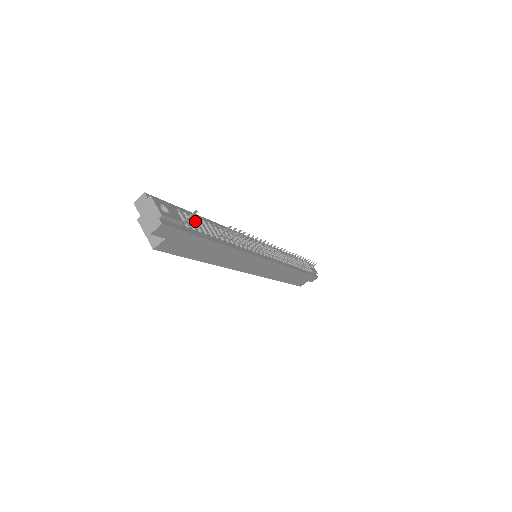
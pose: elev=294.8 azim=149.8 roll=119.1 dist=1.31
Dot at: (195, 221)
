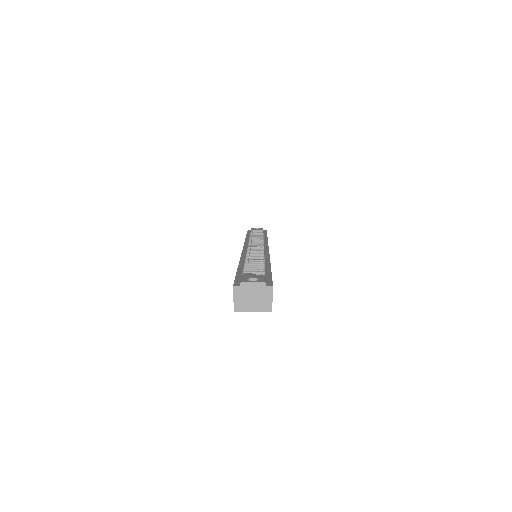
Dot at: (252, 270)
